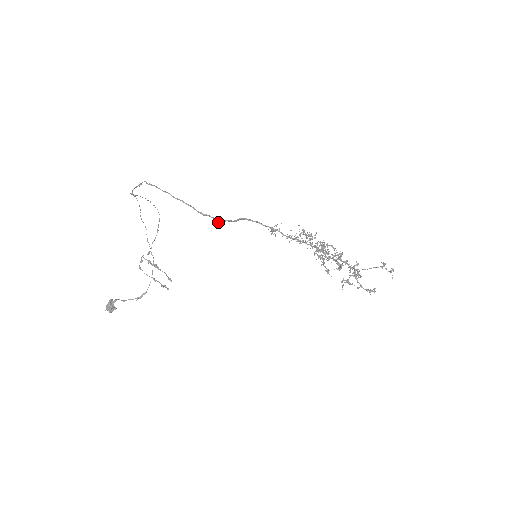
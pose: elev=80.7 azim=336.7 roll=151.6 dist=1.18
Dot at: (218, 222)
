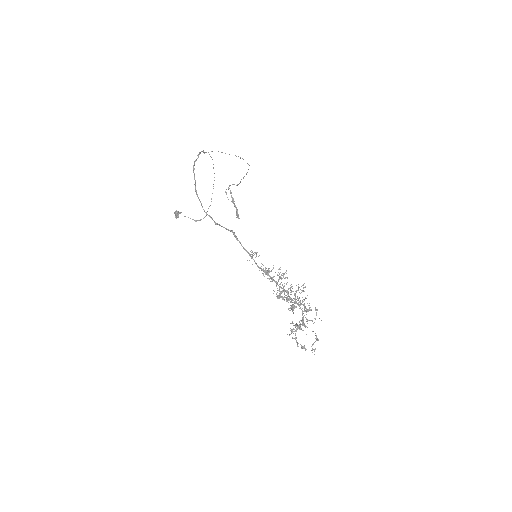
Dot at: (215, 224)
